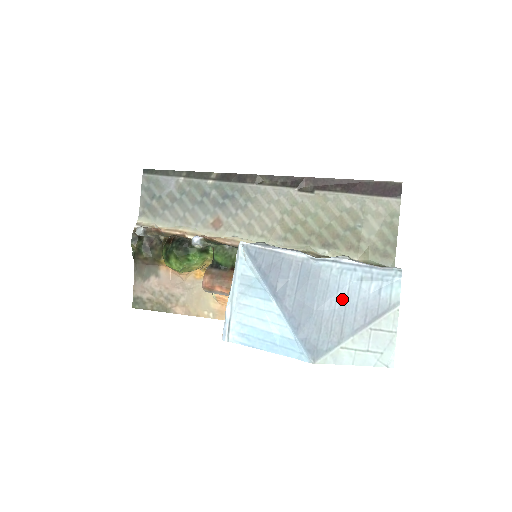
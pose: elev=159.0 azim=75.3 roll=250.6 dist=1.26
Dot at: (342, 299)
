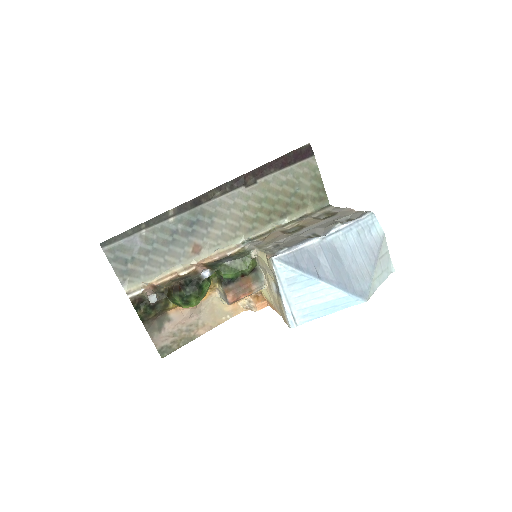
Dot at: (356, 252)
